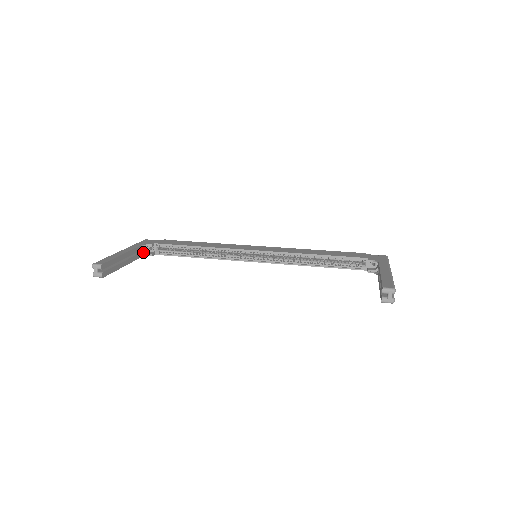
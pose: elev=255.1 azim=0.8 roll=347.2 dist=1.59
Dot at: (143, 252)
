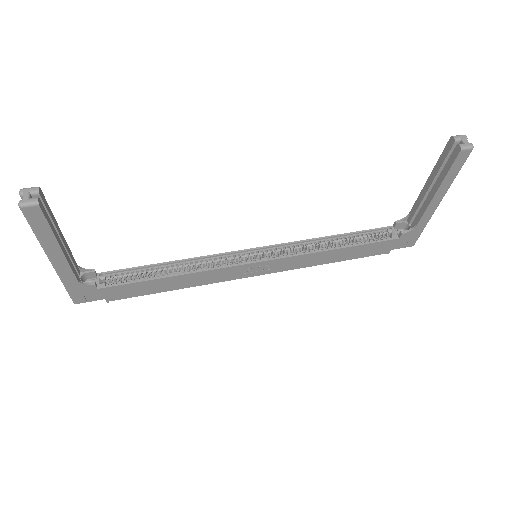
Dot at: (79, 280)
